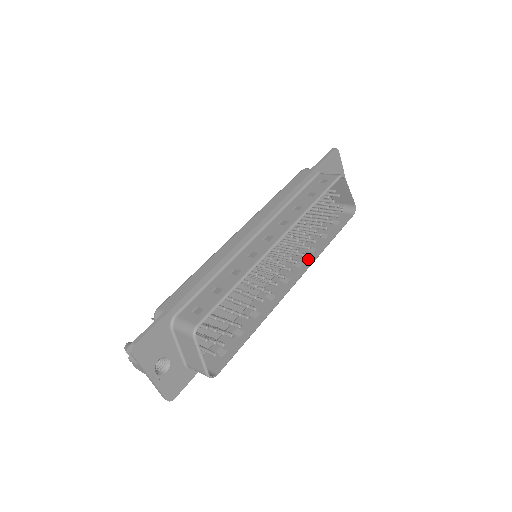
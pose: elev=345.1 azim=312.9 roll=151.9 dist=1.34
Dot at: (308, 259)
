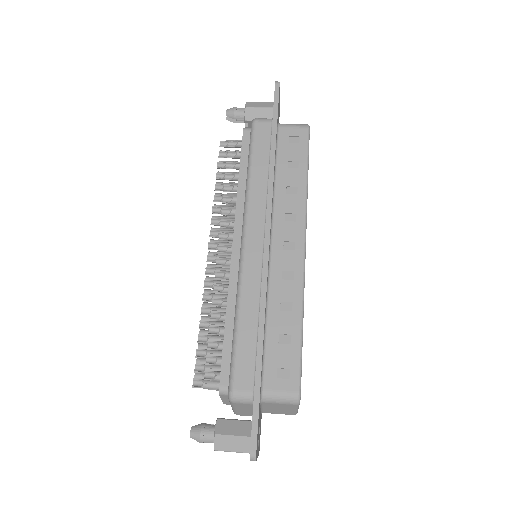
Dot at: occluded
